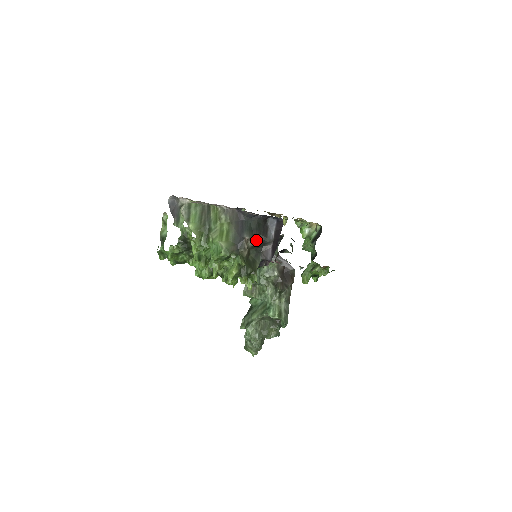
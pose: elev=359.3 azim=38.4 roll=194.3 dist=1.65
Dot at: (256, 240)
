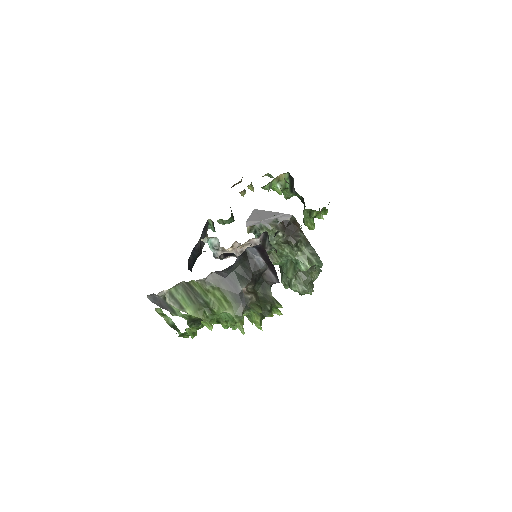
Dot at: (252, 280)
